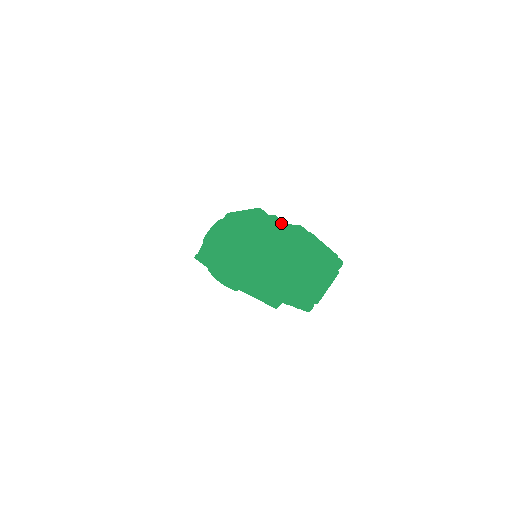
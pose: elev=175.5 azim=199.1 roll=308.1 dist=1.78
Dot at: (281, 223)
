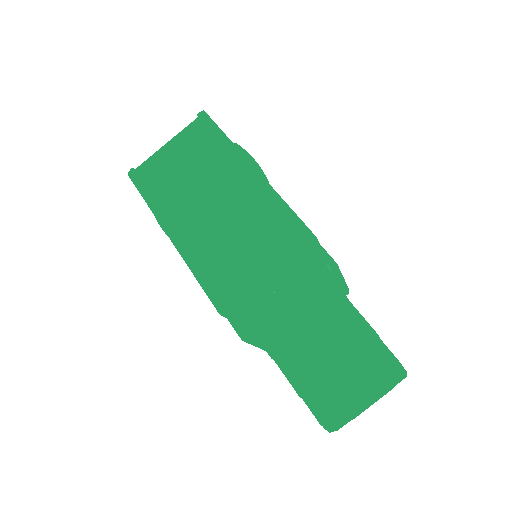
Dot at: (338, 275)
